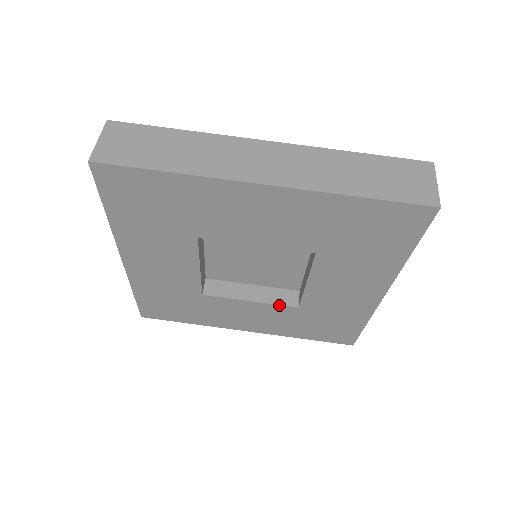
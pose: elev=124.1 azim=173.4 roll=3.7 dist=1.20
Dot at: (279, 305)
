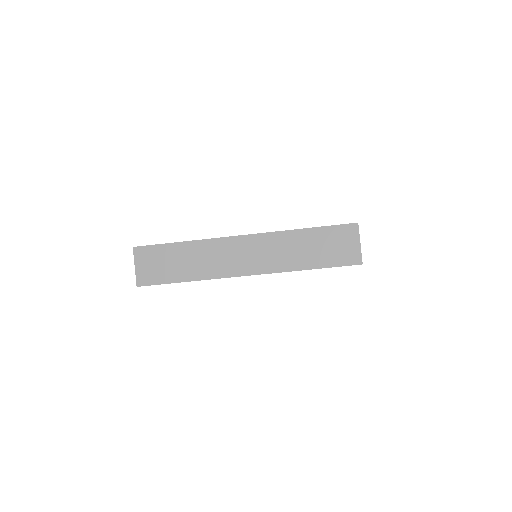
Dot at: occluded
